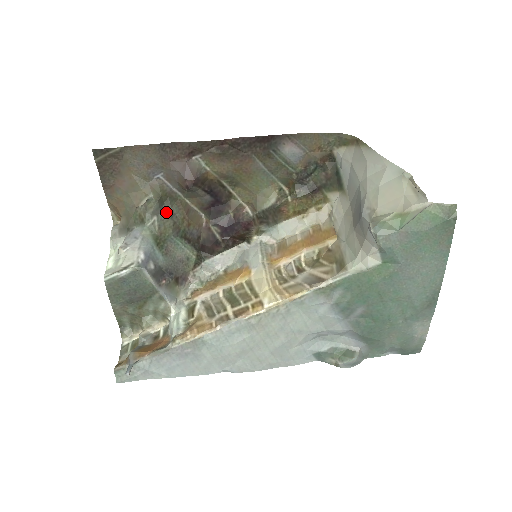
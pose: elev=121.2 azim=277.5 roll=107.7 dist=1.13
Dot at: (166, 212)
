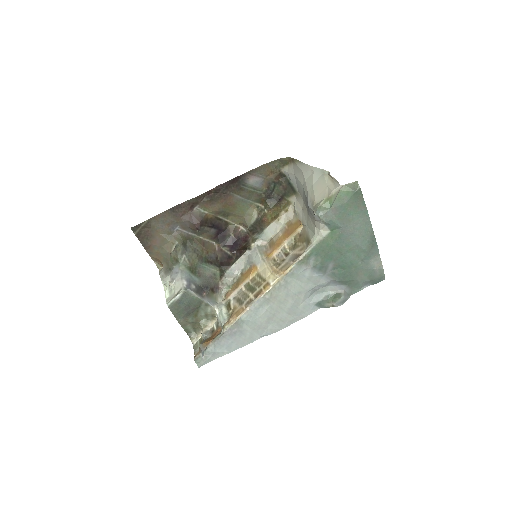
Dot at: (190, 250)
